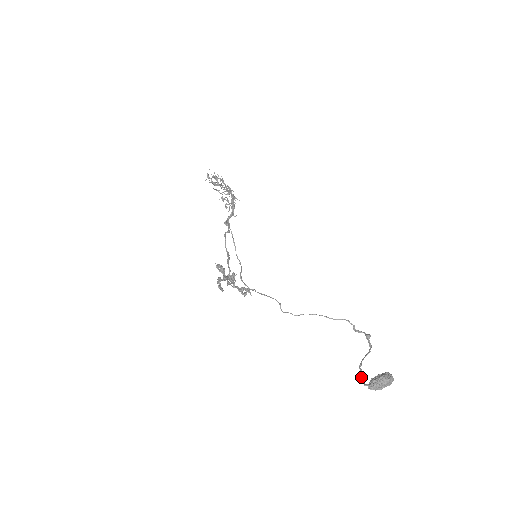
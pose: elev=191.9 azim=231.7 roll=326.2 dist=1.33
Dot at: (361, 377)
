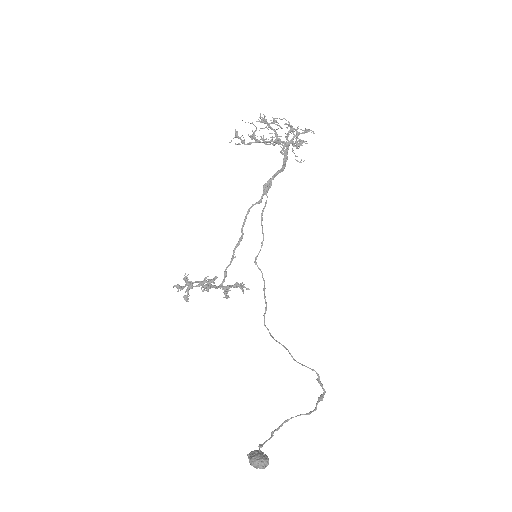
Dot at: (271, 433)
